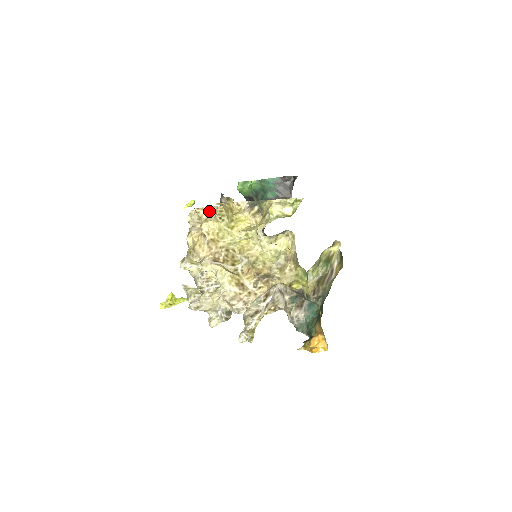
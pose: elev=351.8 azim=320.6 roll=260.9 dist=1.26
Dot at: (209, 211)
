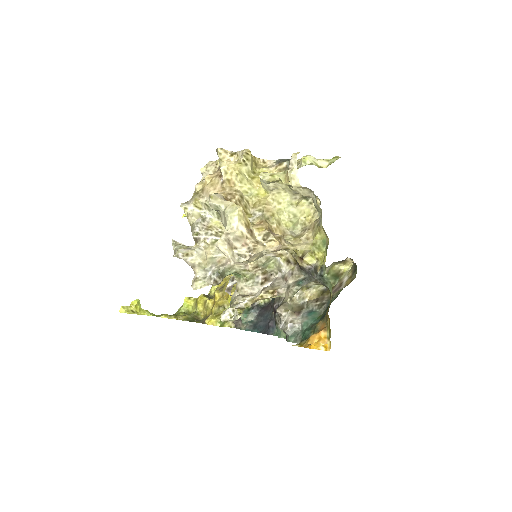
Dot at: (232, 155)
